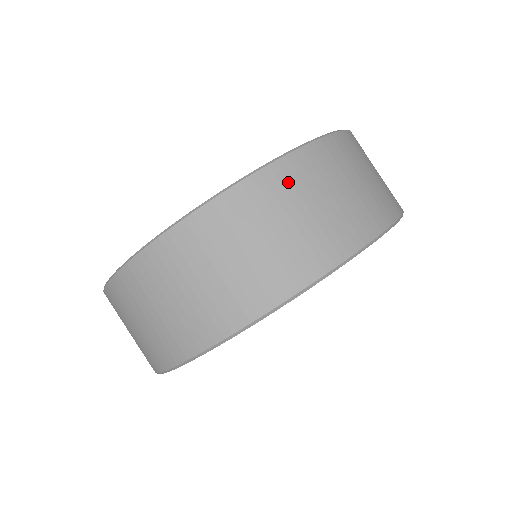
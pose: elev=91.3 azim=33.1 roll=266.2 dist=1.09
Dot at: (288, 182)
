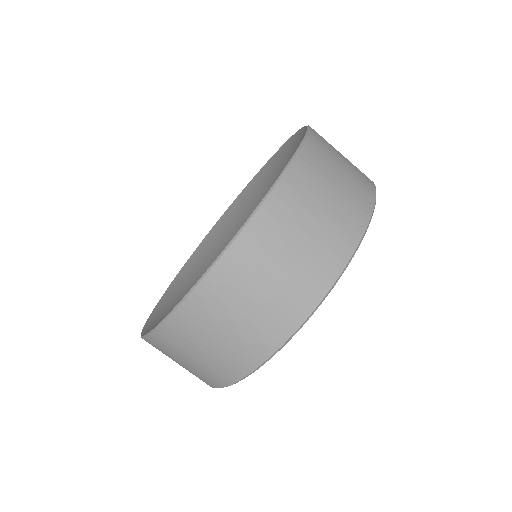
Dot at: (203, 312)
